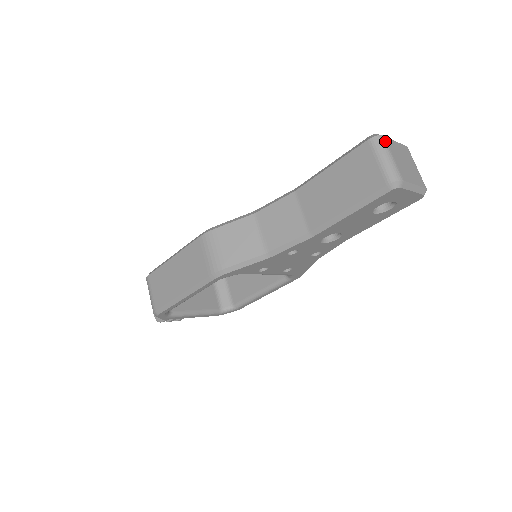
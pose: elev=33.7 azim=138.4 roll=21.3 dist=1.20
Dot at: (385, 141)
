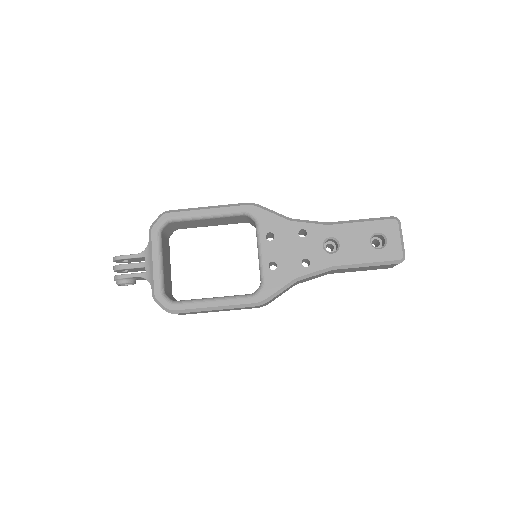
Dot at: occluded
